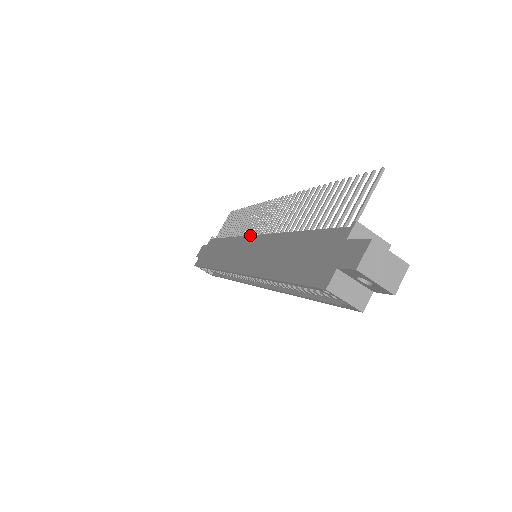
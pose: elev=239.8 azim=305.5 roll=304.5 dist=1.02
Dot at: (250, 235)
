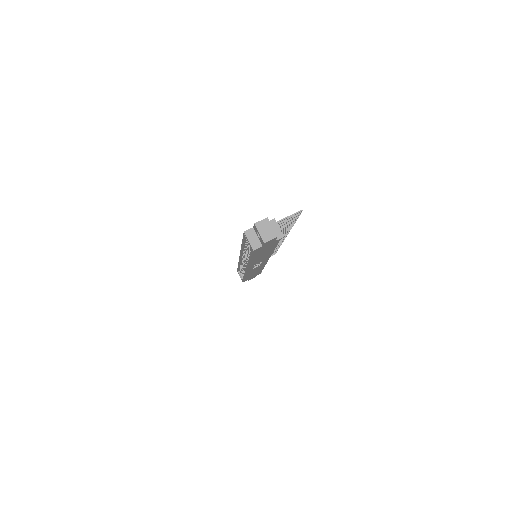
Dot at: occluded
